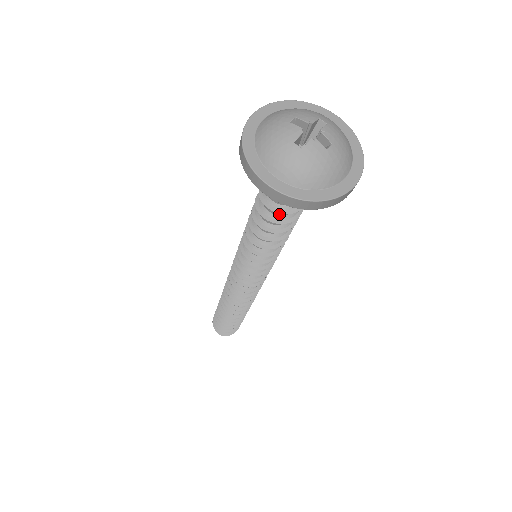
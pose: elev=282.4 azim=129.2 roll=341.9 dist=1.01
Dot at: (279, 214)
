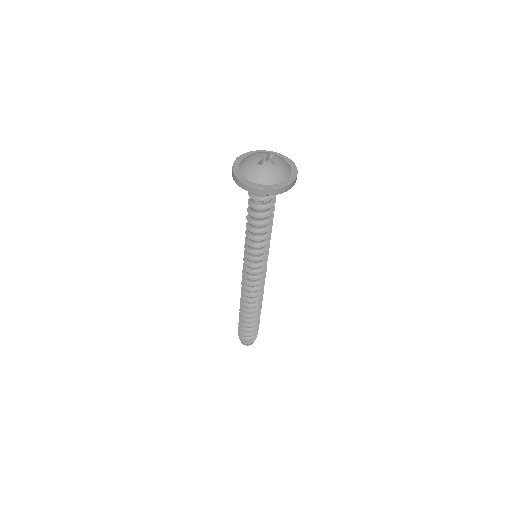
Dot at: (260, 213)
